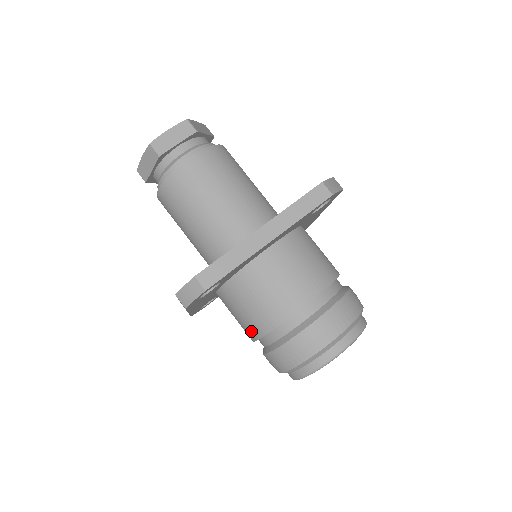
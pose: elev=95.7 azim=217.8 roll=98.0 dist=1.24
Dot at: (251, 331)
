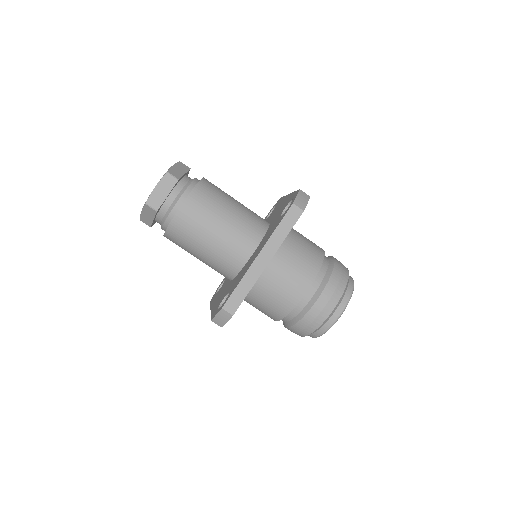
Dot at: (271, 317)
